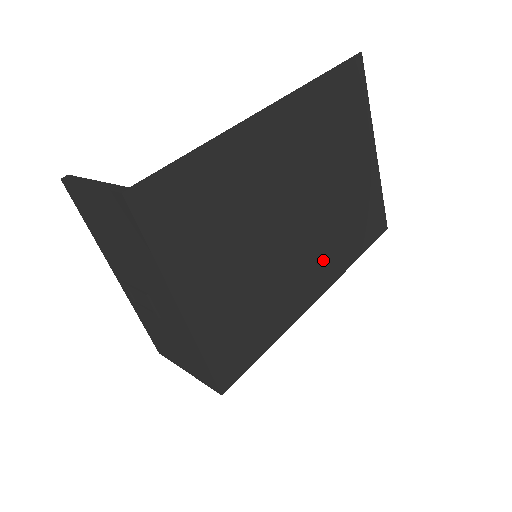
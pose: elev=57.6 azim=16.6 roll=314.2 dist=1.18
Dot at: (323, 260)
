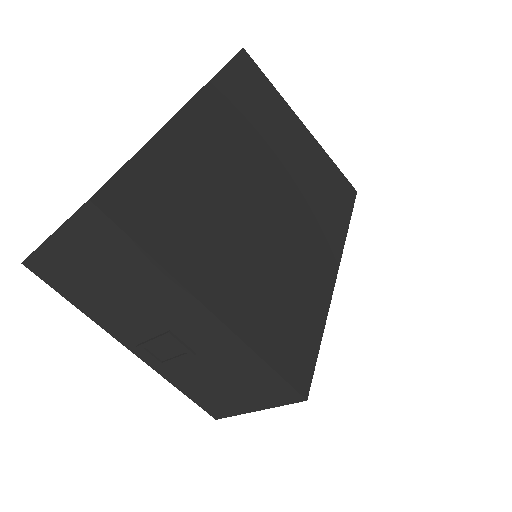
Dot at: (320, 231)
